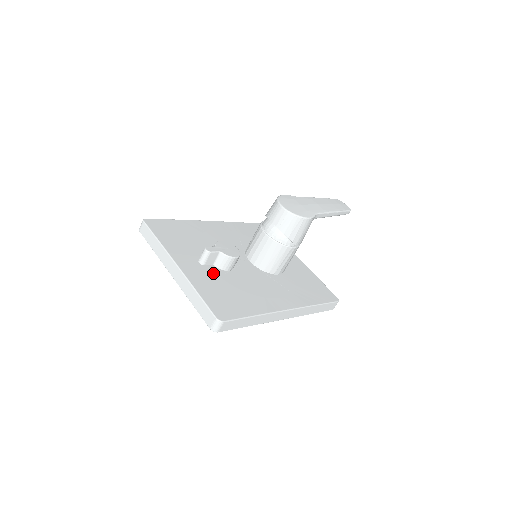
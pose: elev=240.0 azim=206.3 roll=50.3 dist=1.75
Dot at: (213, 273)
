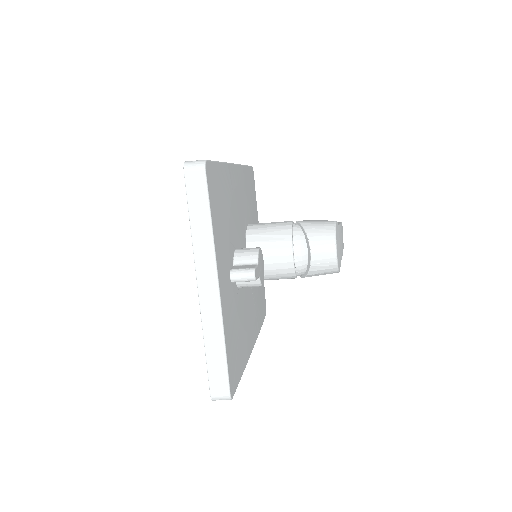
Dot at: (233, 296)
